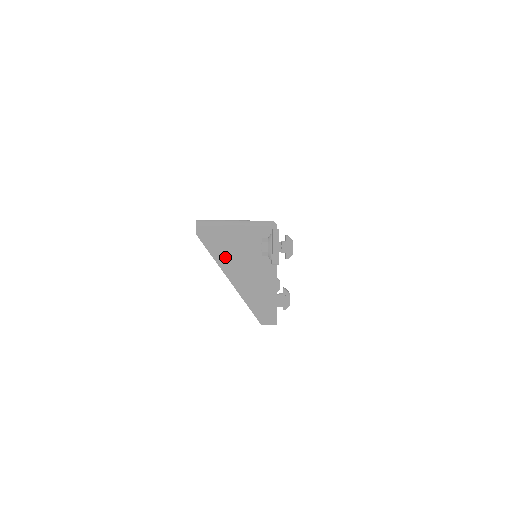
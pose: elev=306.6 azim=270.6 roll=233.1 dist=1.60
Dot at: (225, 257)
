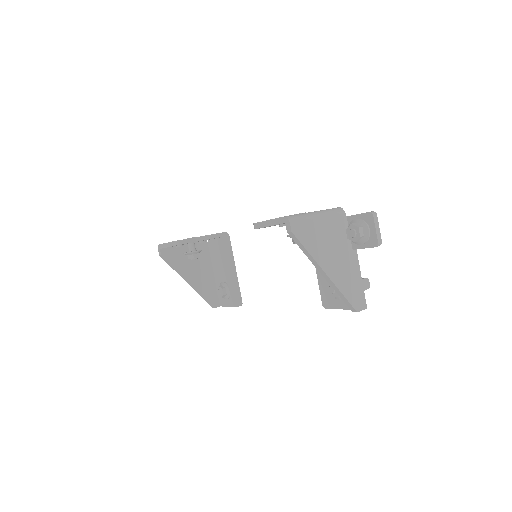
Dot at: (319, 251)
